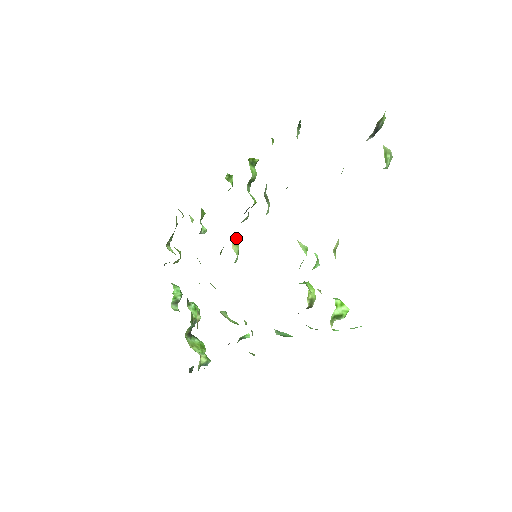
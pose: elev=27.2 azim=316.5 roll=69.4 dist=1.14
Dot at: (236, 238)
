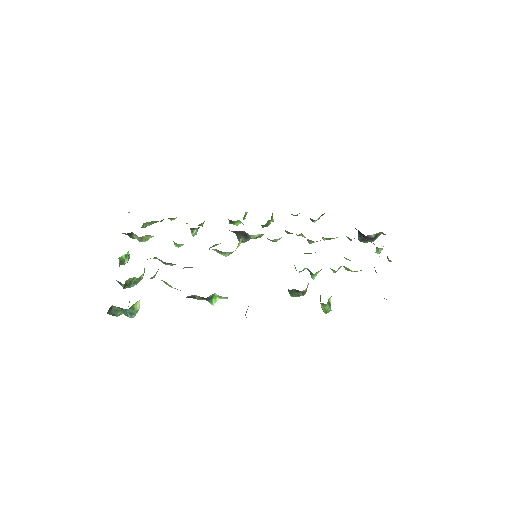
Dot at: occluded
